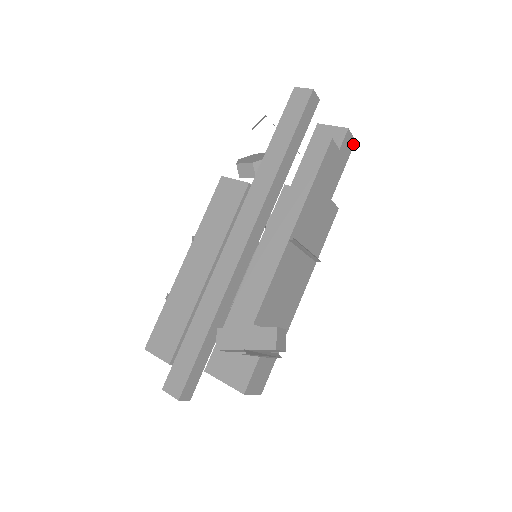
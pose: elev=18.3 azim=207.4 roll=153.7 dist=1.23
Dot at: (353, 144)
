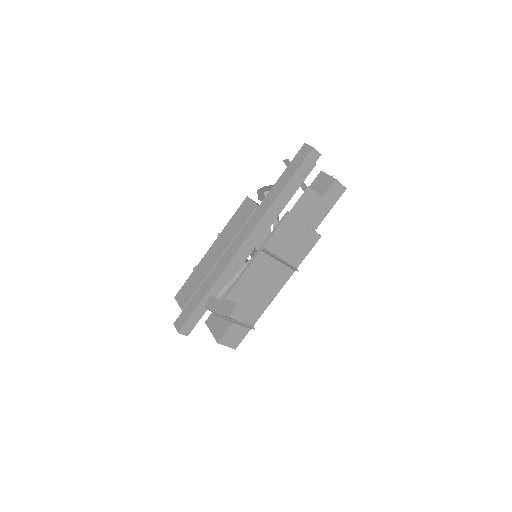
Dot at: (344, 190)
